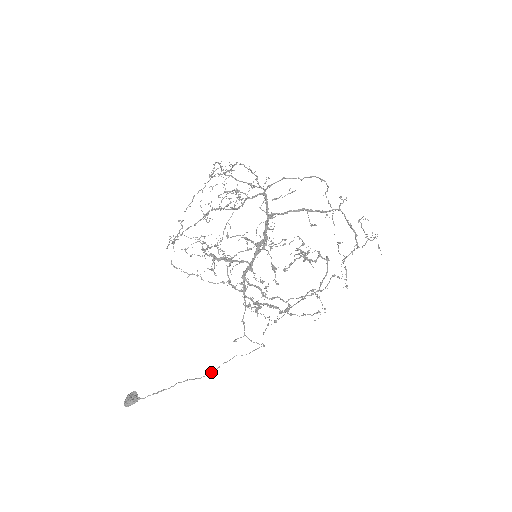
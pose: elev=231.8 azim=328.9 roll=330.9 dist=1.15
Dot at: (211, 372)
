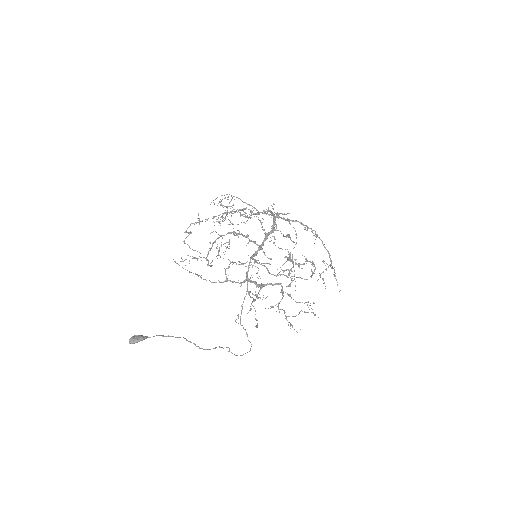
Dot at: (209, 349)
